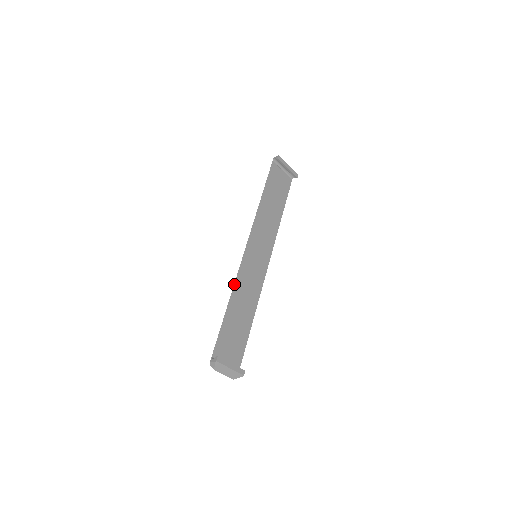
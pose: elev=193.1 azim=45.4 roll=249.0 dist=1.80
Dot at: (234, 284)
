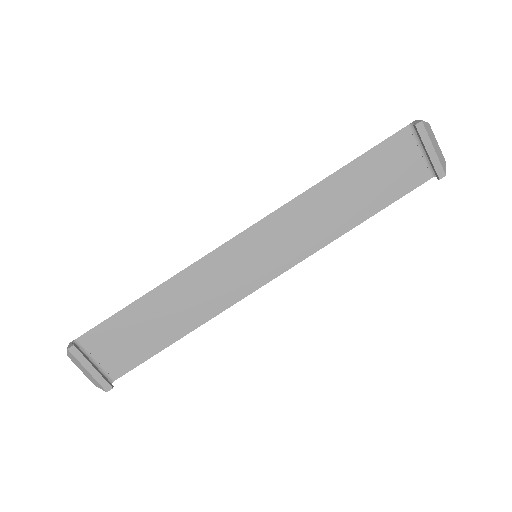
Dot at: (180, 272)
